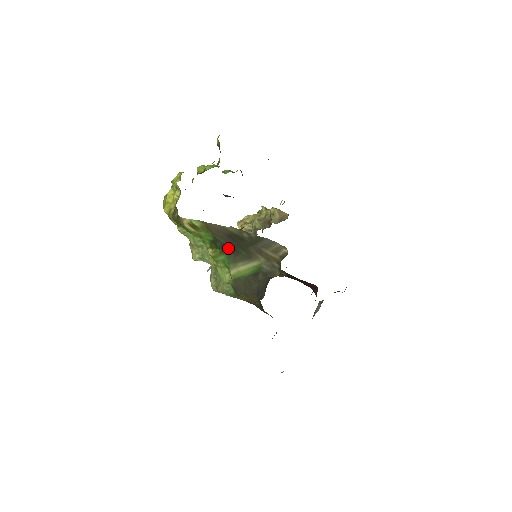
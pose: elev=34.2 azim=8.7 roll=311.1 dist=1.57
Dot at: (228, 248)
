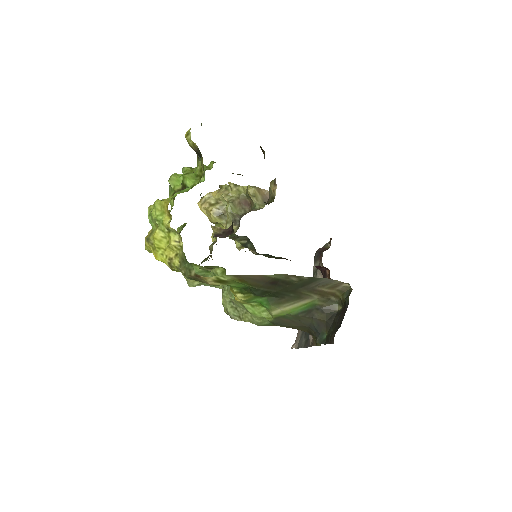
Dot at: (270, 294)
